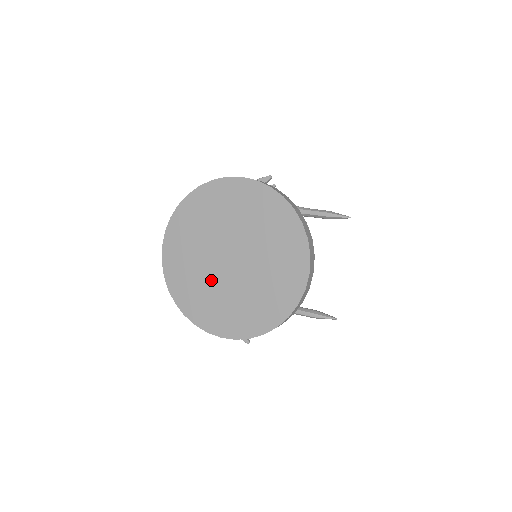
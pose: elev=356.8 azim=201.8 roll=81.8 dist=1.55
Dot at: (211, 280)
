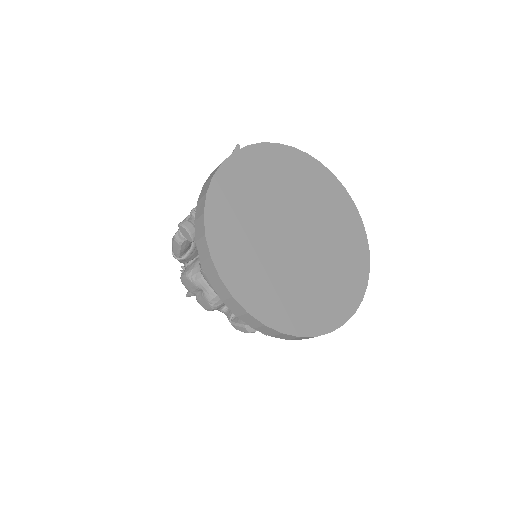
Dot at: (302, 273)
